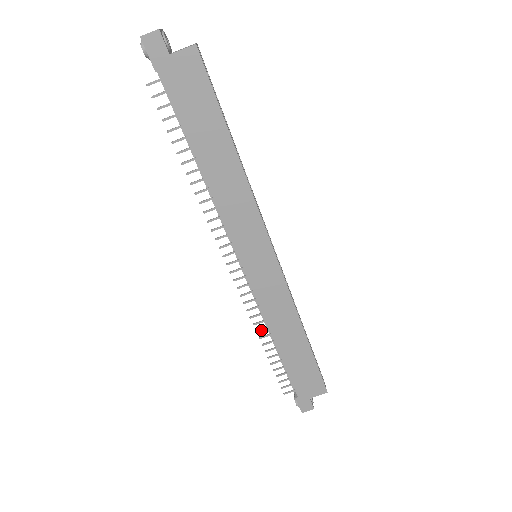
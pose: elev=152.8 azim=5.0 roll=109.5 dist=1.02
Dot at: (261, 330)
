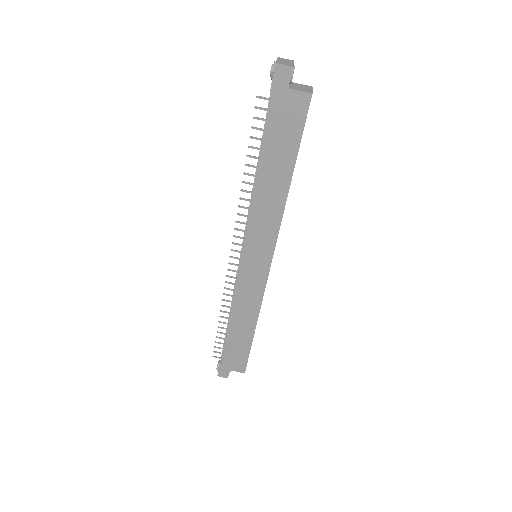
Dot at: (226, 306)
